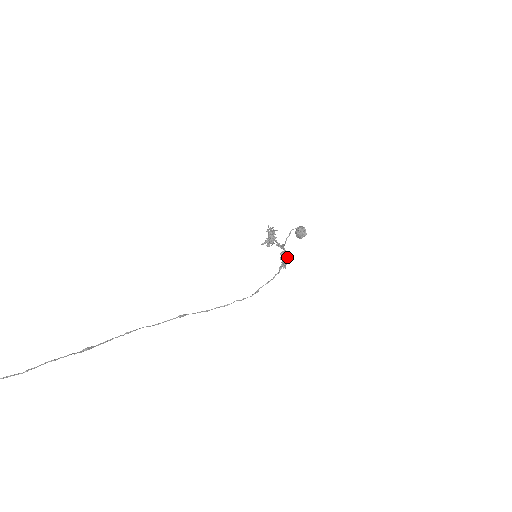
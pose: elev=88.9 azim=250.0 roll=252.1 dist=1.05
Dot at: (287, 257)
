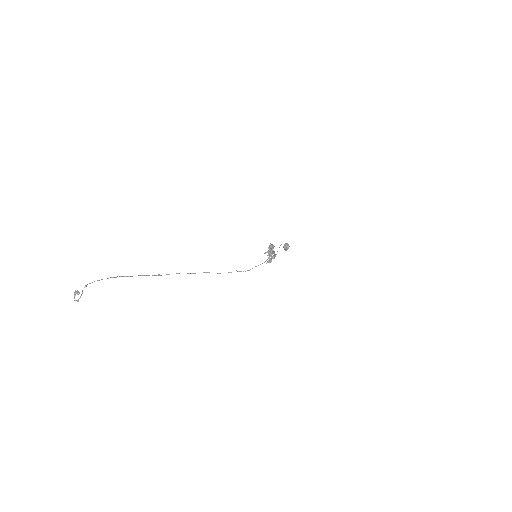
Dot at: (272, 257)
